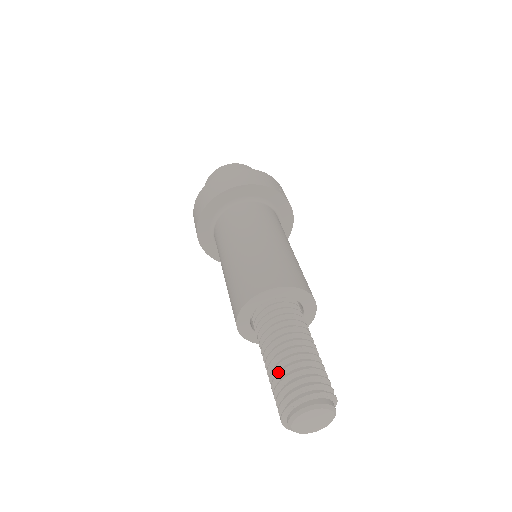
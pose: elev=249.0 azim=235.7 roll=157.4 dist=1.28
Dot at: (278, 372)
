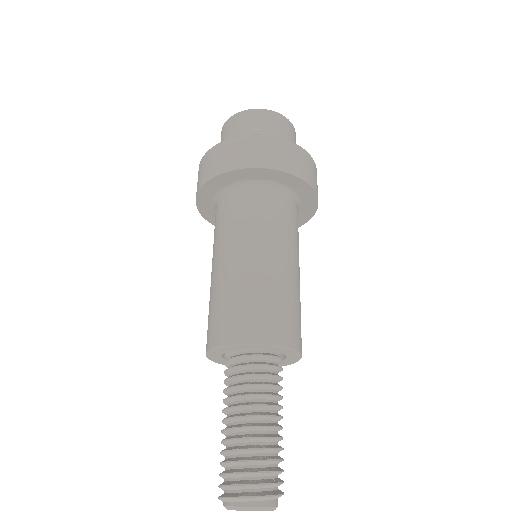
Dot at: (246, 448)
